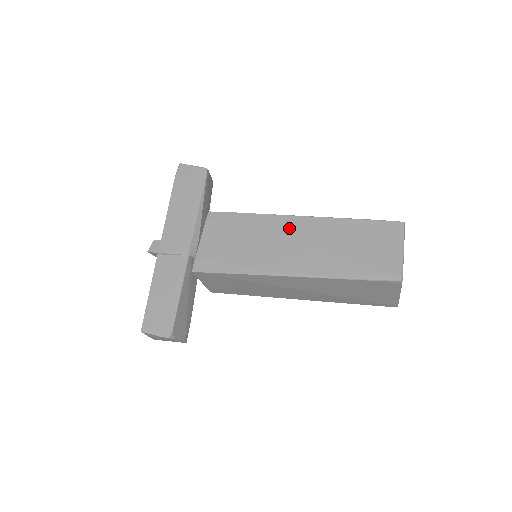
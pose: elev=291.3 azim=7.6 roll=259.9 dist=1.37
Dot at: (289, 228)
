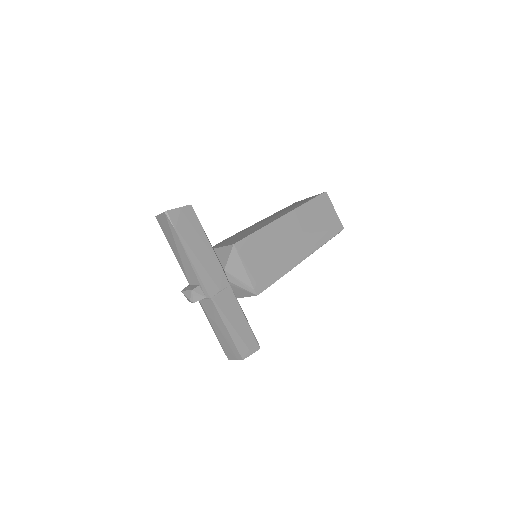
Dot at: (285, 228)
